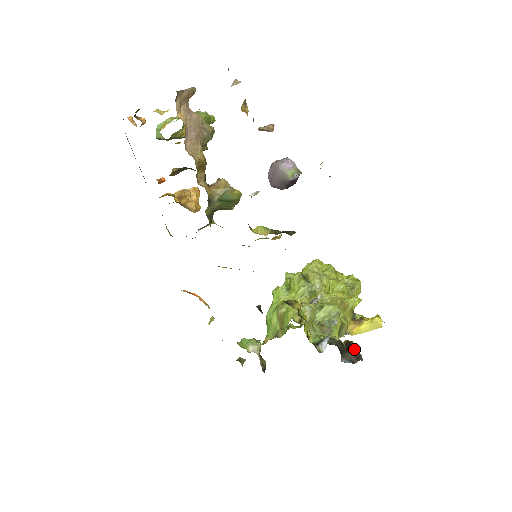
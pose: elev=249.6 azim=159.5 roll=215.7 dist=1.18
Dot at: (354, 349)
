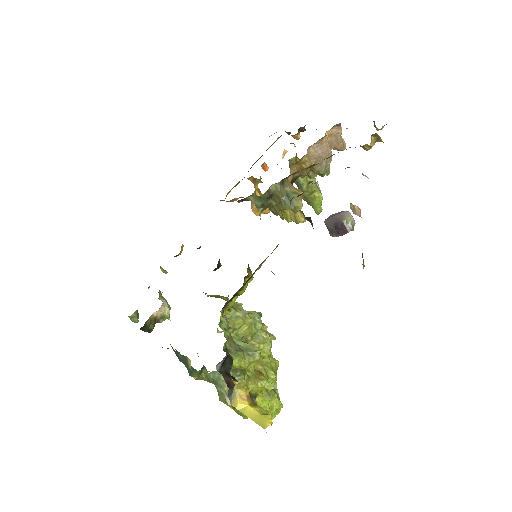
Dot at: occluded
